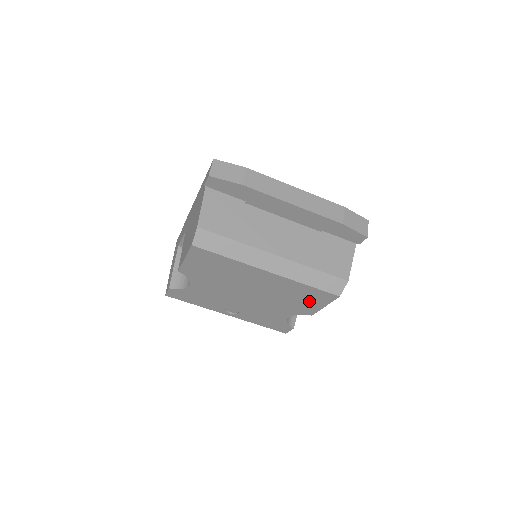
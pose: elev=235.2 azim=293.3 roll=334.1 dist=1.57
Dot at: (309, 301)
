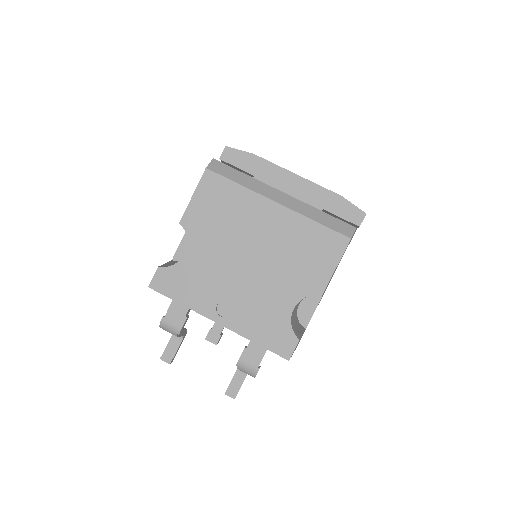
Dot at: (318, 258)
